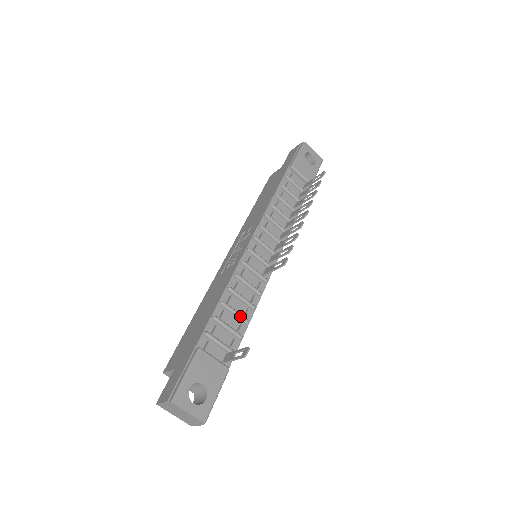
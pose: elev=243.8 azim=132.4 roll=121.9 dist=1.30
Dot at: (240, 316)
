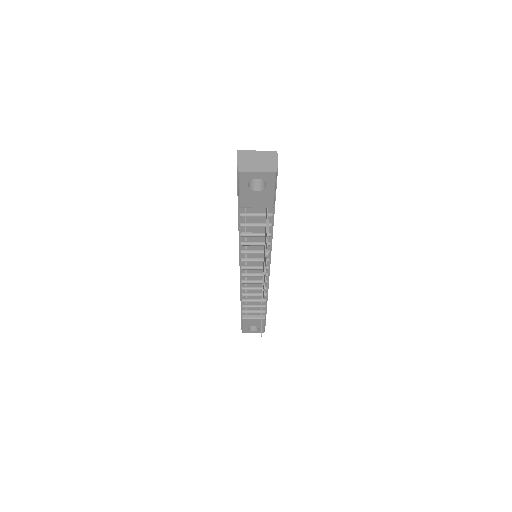
Dot at: occluded
